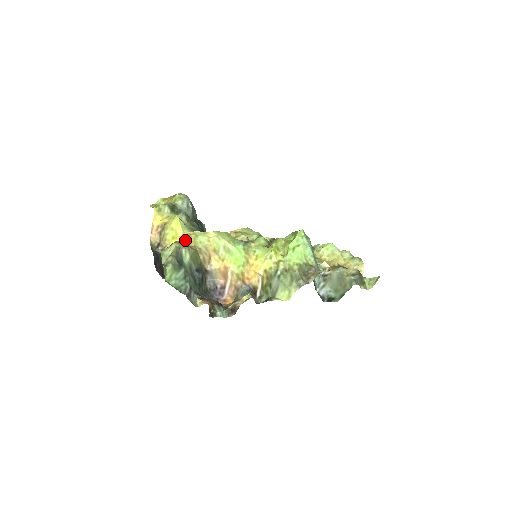
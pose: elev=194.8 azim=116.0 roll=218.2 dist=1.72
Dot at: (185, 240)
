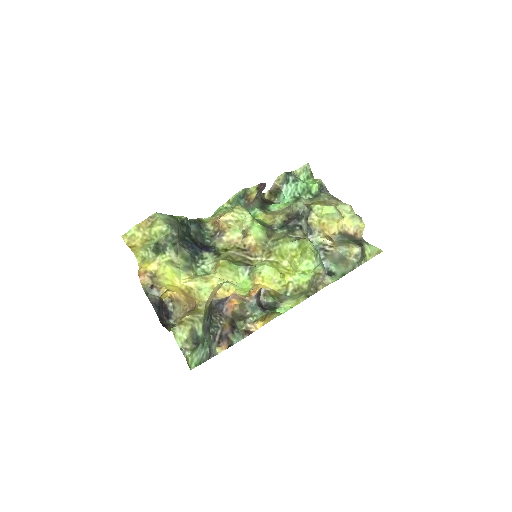
Dot at: (186, 292)
